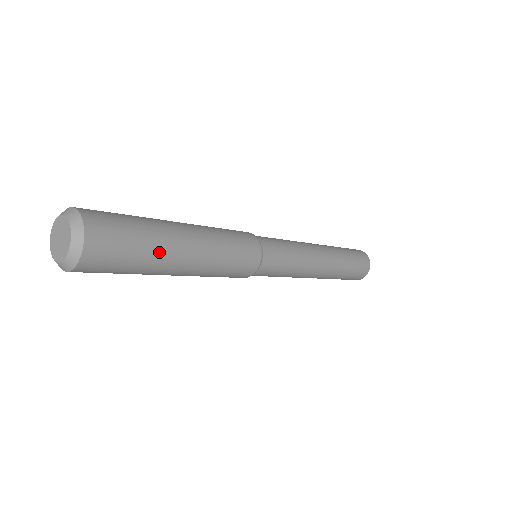
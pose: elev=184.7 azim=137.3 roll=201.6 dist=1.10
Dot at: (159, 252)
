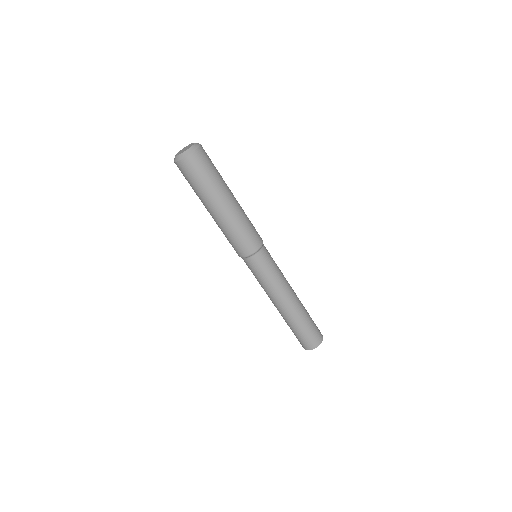
Dot at: occluded
